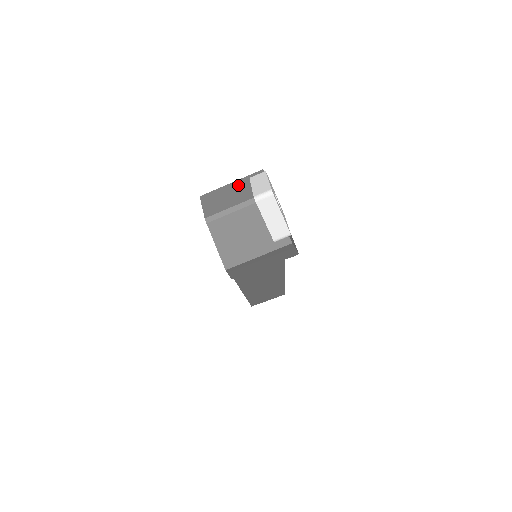
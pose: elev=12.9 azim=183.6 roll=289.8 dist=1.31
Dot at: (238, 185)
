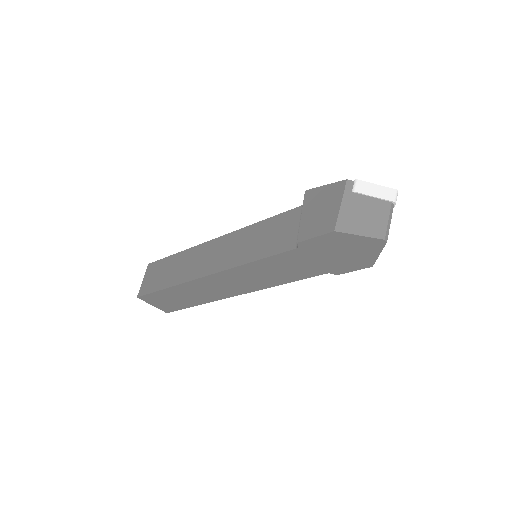
Dot at: (354, 202)
